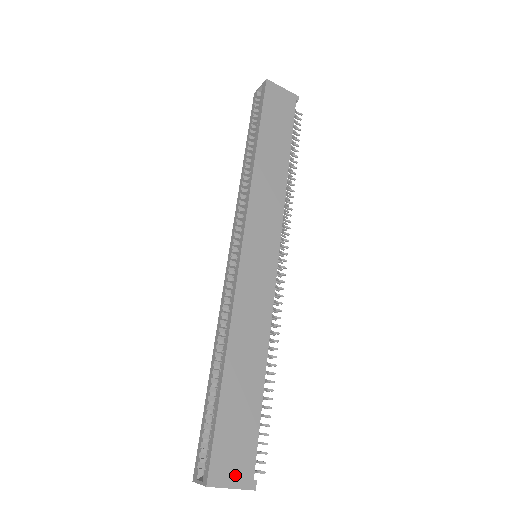
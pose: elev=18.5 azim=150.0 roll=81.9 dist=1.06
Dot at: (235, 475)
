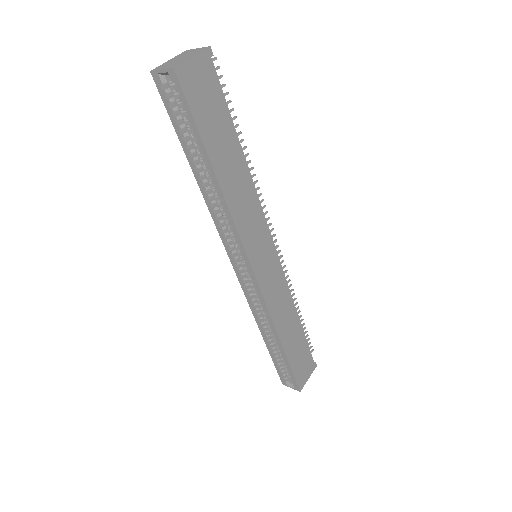
Dot at: (308, 373)
